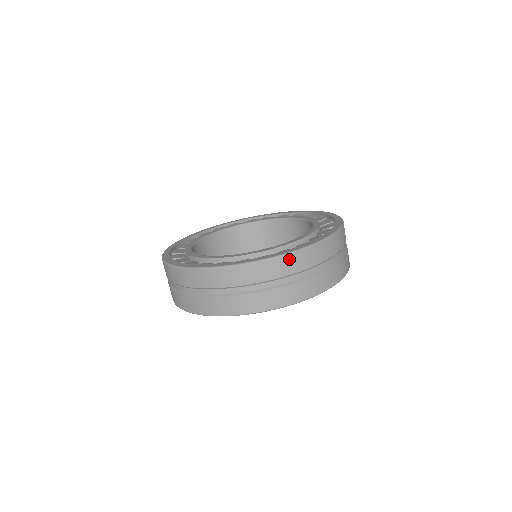
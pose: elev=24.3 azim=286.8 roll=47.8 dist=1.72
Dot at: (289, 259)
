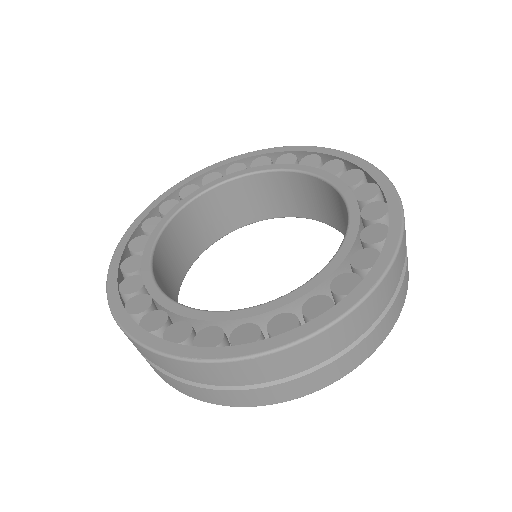
Dot at: (234, 366)
